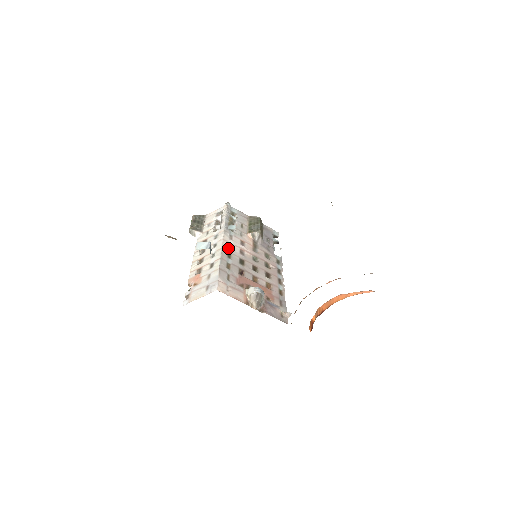
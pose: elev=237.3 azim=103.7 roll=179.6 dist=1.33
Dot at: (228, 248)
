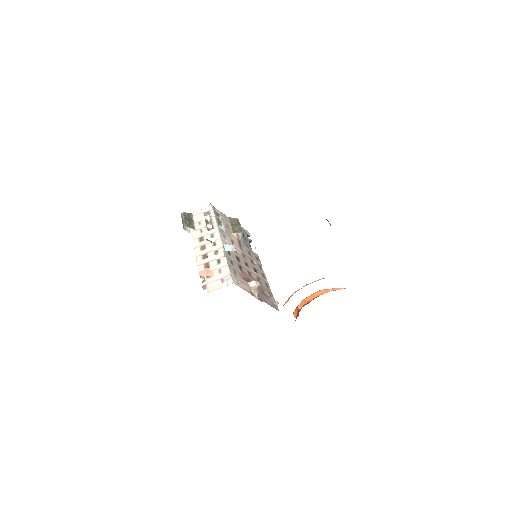
Dot at: occluded
